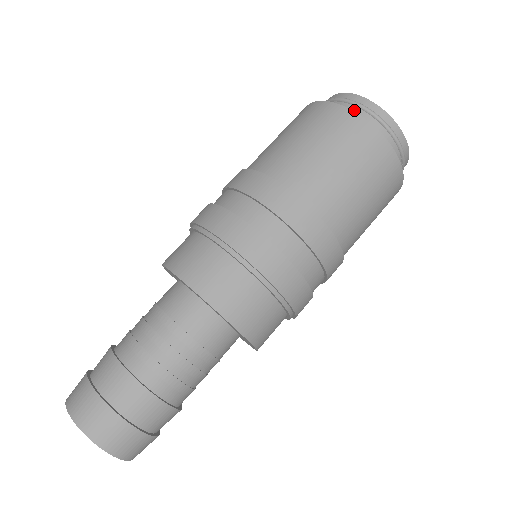
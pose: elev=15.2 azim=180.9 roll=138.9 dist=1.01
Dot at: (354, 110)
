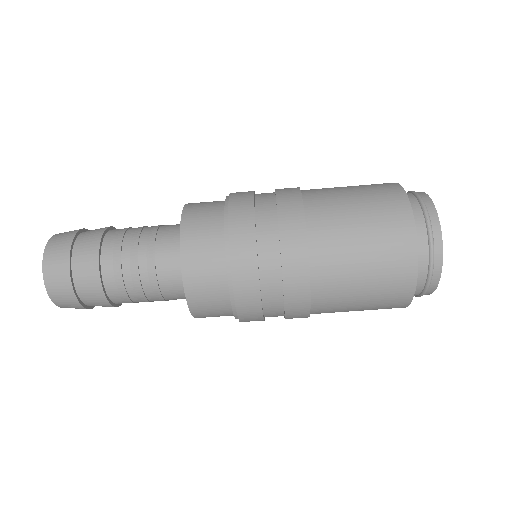
Dot at: (424, 263)
